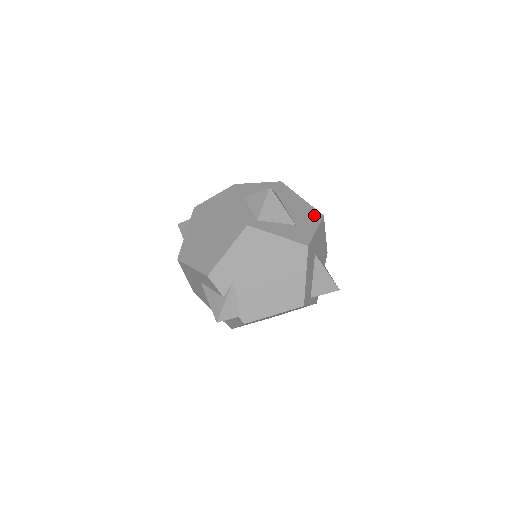
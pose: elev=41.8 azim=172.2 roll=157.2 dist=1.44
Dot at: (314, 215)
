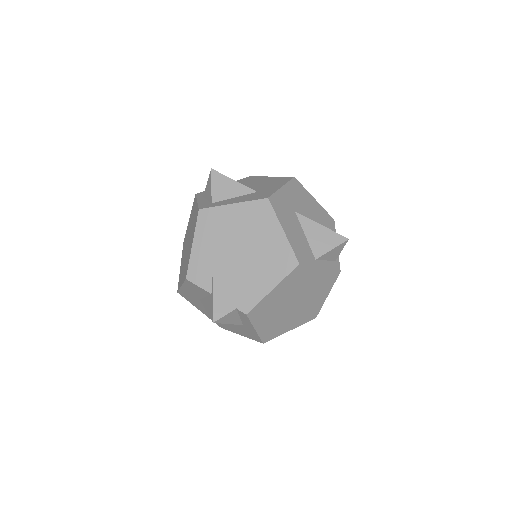
Dot at: (282, 180)
